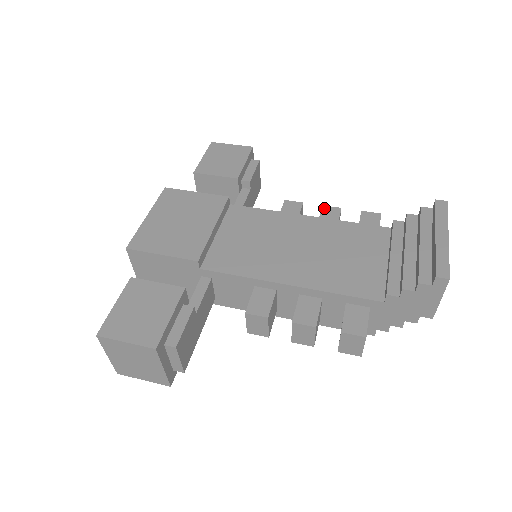
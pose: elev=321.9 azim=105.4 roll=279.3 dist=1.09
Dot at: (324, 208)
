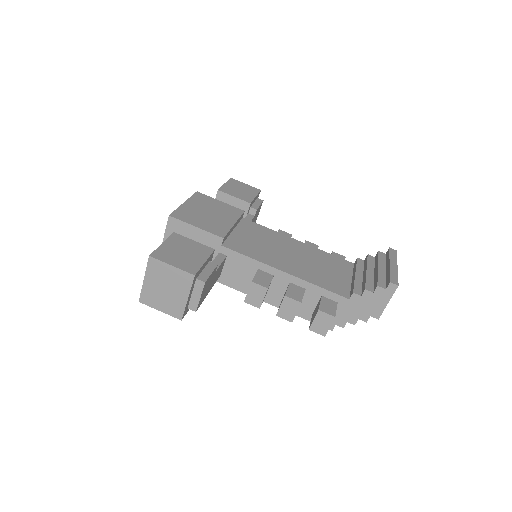
Dot at: (307, 242)
